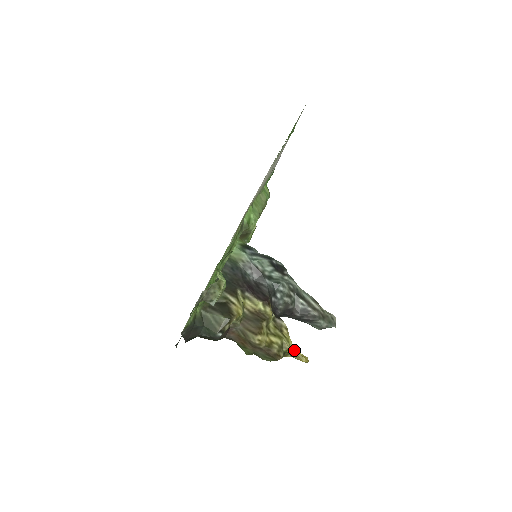
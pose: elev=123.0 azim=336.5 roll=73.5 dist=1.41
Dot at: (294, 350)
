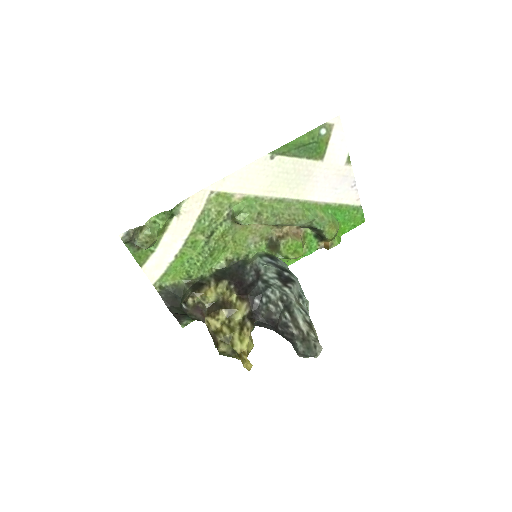
Dot at: (243, 352)
